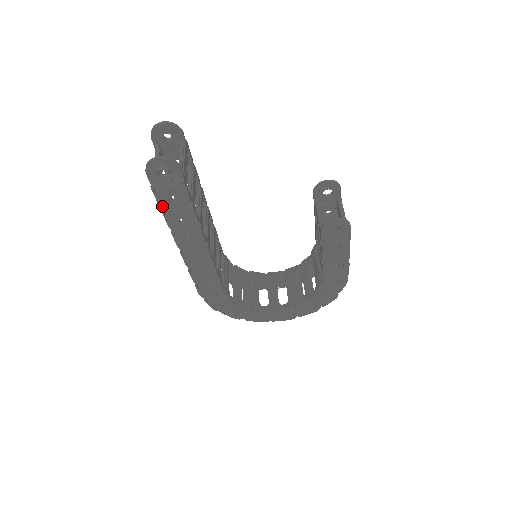
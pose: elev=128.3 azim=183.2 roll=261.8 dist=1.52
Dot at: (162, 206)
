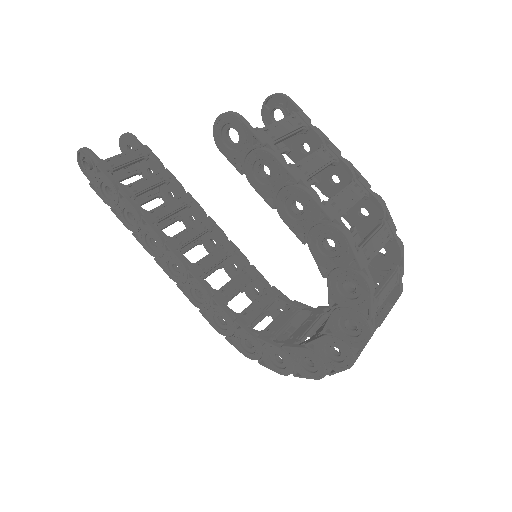
Dot at: (107, 203)
